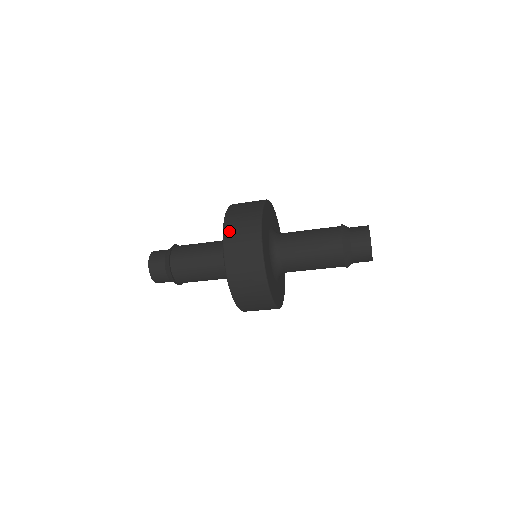
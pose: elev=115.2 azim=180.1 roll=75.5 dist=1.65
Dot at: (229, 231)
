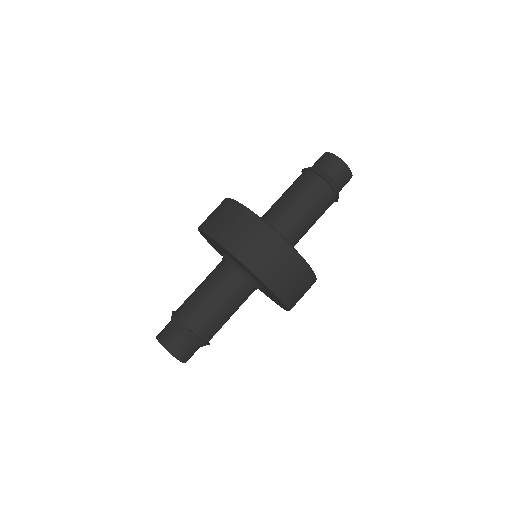
Dot at: (212, 228)
